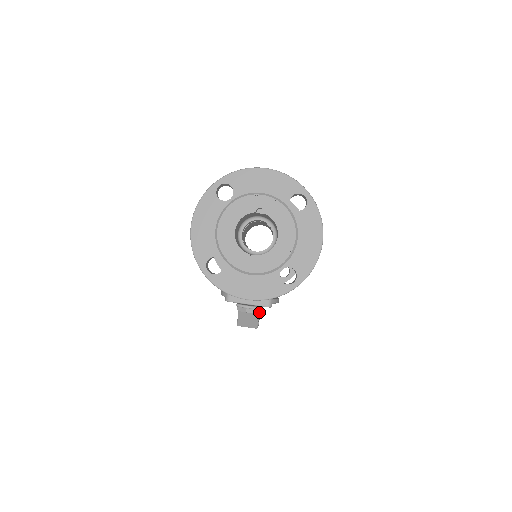
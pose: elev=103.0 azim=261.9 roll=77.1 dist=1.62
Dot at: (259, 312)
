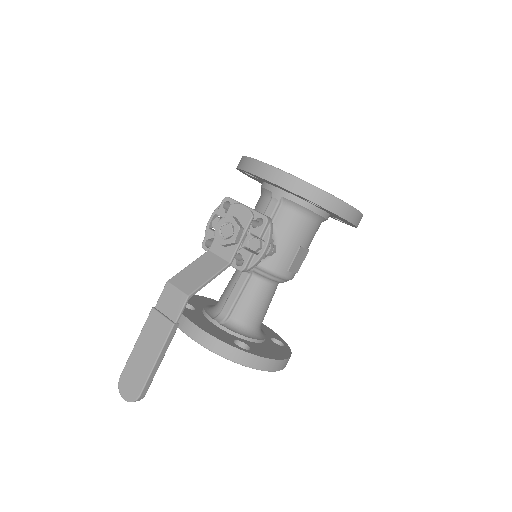
Dot at: (218, 273)
